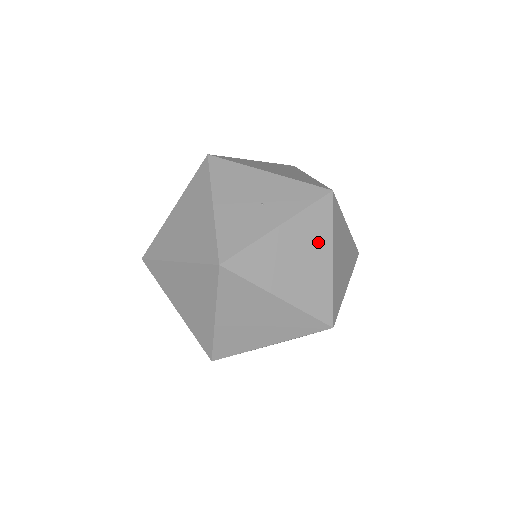
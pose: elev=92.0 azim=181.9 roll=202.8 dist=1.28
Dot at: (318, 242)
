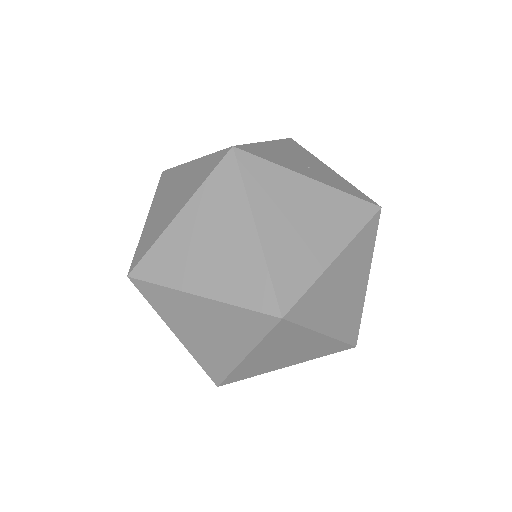
Dot at: (335, 228)
